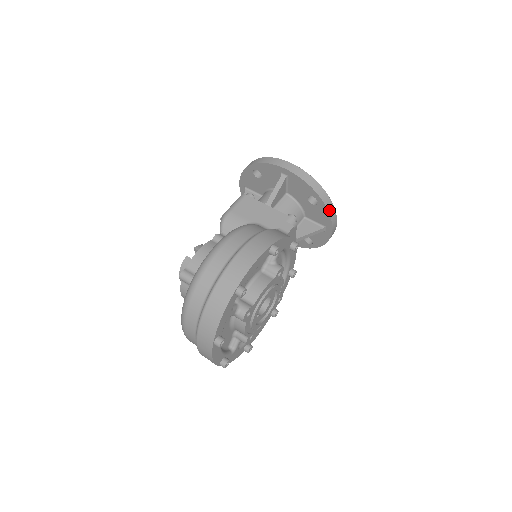
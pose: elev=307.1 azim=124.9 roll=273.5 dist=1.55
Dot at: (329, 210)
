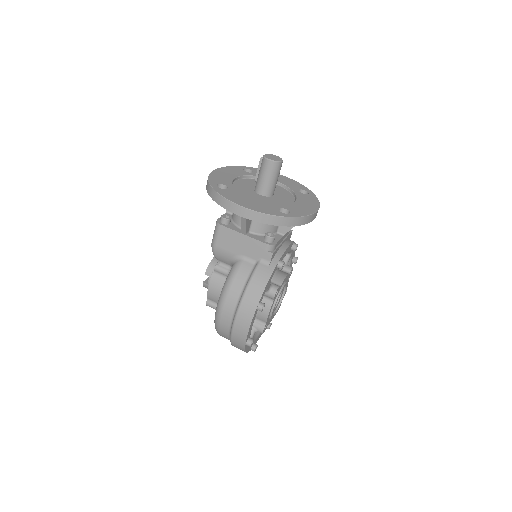
Dot at: (300, 224)
